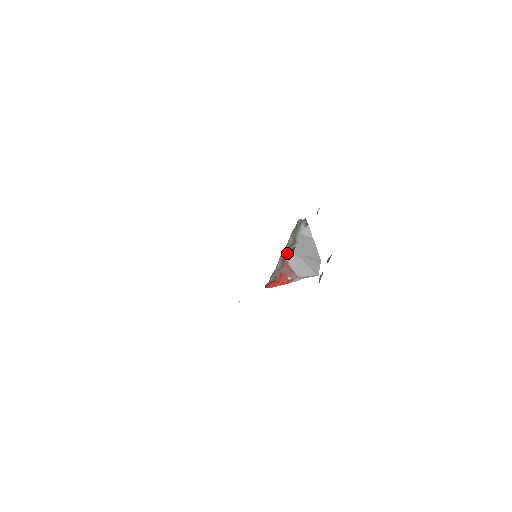
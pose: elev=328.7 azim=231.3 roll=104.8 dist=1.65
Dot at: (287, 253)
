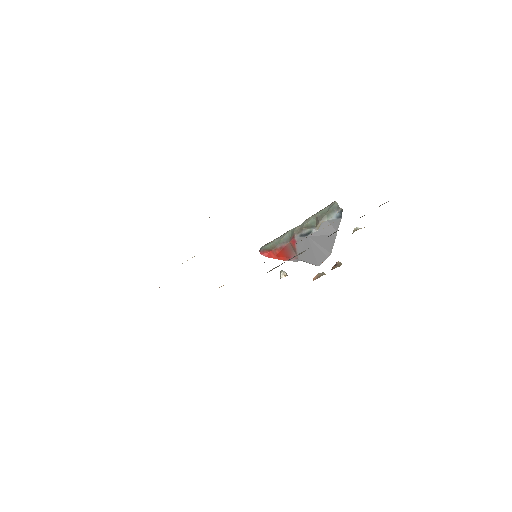
Dot at: (301, 232)
